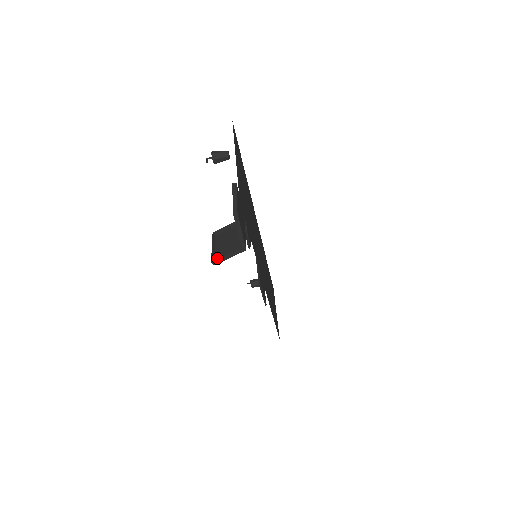
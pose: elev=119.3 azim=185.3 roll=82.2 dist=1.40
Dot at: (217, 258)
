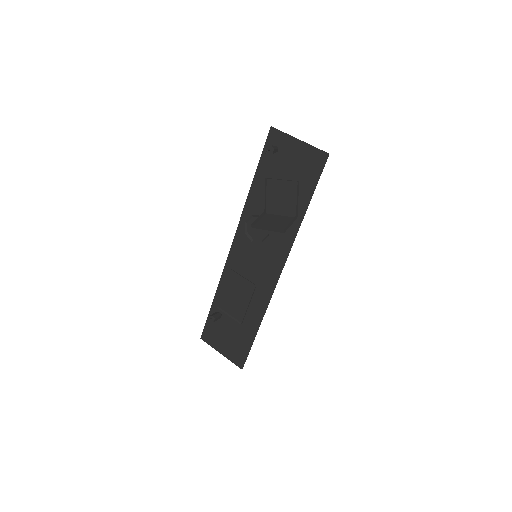
Dot at: (280, 230)
